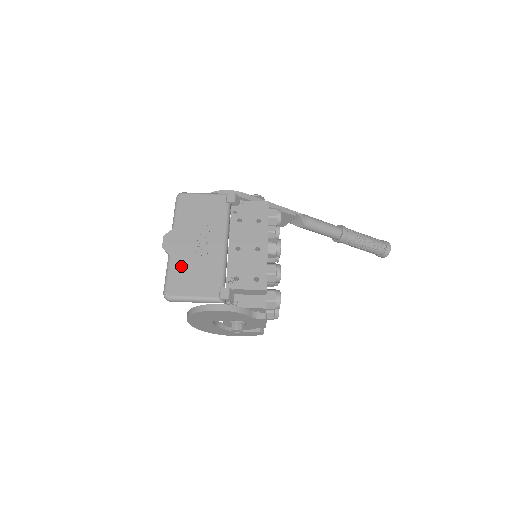
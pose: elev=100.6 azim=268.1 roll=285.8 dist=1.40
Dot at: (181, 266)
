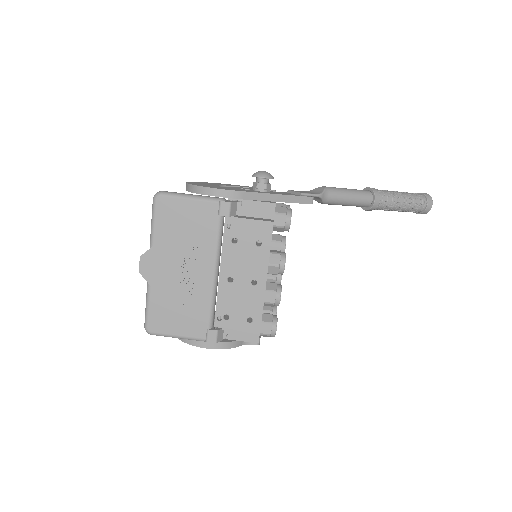
Dot at: (162, 299)
